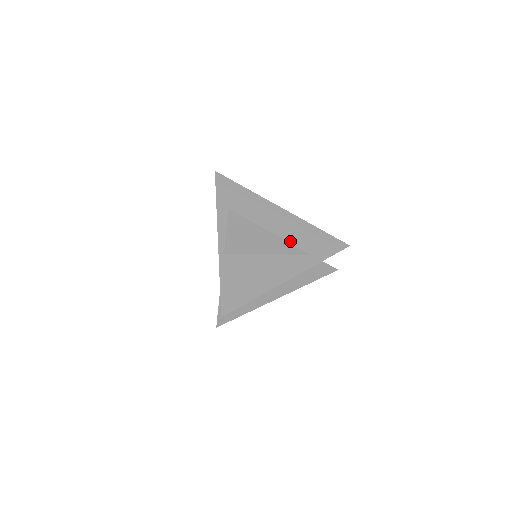
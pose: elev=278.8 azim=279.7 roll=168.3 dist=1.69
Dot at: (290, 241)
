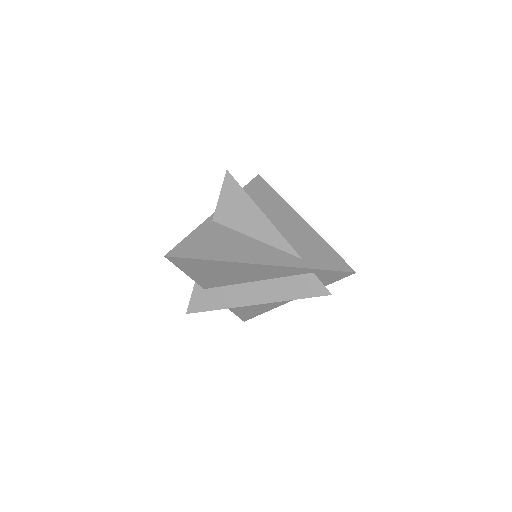
Dot at: (288, 240)
